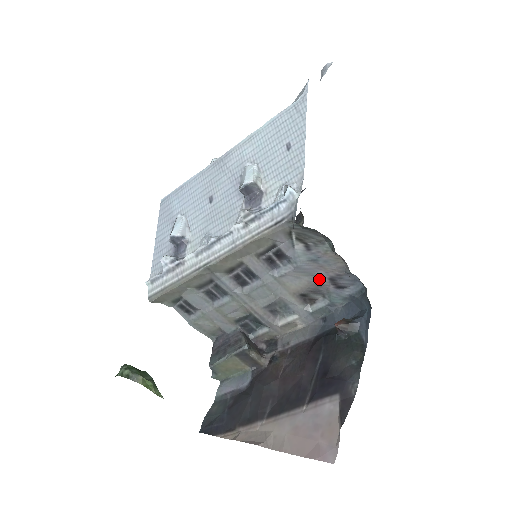
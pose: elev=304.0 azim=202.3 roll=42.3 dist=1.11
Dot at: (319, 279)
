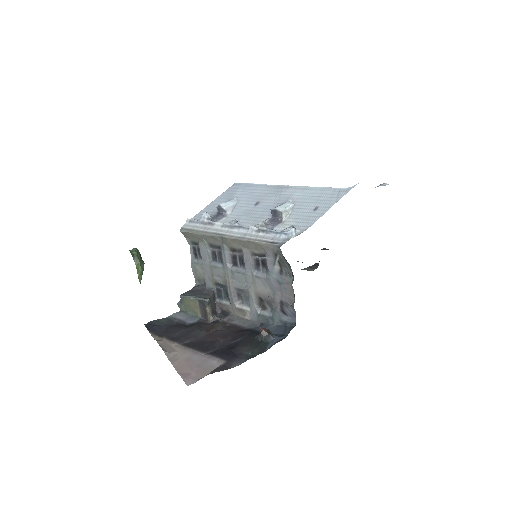
Dot at: (275, 297)
